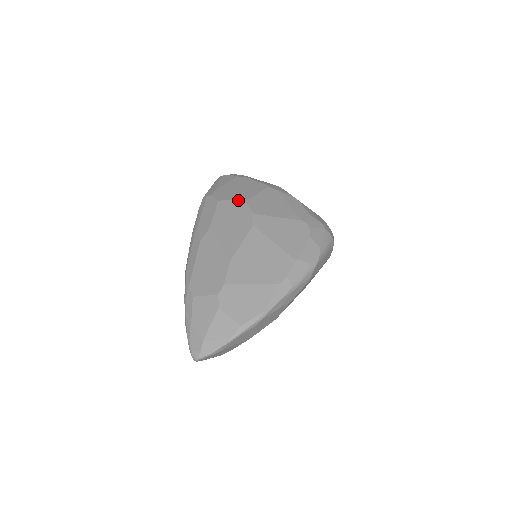
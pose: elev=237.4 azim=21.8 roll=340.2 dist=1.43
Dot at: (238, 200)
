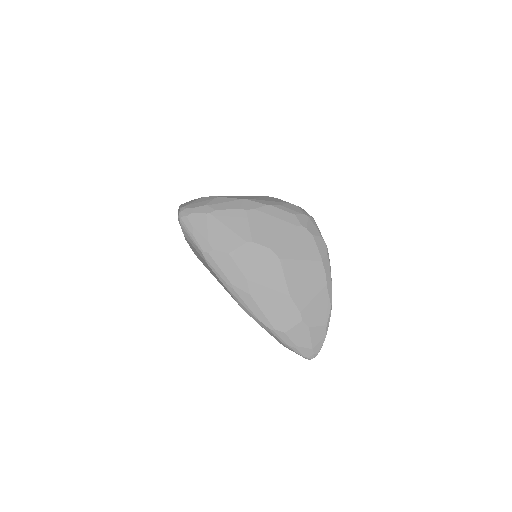
Dot at: (246, 244)
